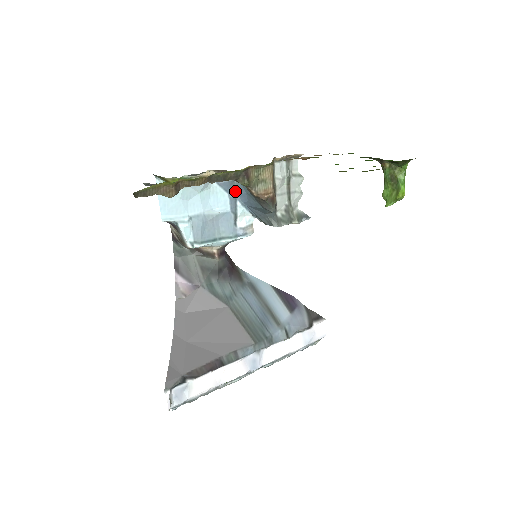
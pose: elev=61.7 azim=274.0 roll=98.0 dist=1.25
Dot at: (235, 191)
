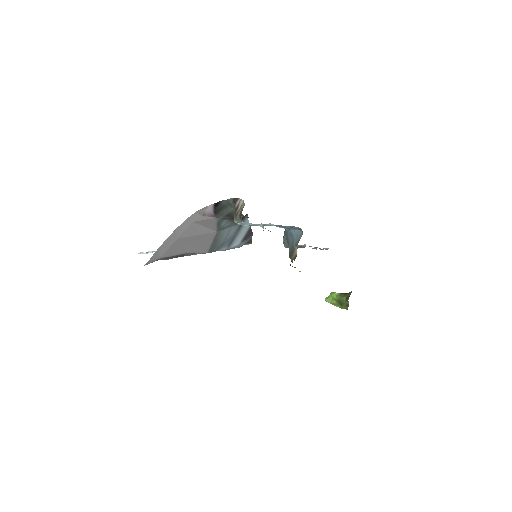
Dot at: (292, 229)
